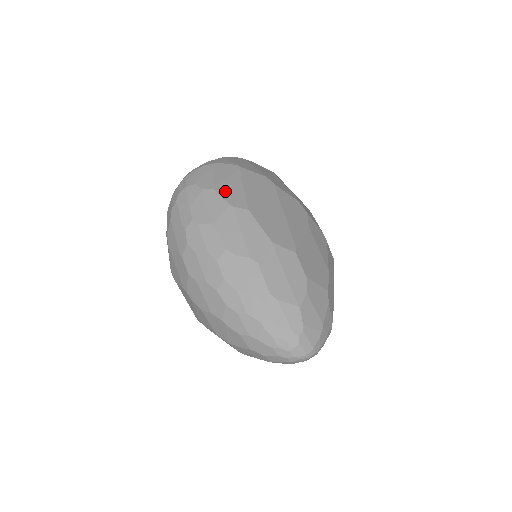
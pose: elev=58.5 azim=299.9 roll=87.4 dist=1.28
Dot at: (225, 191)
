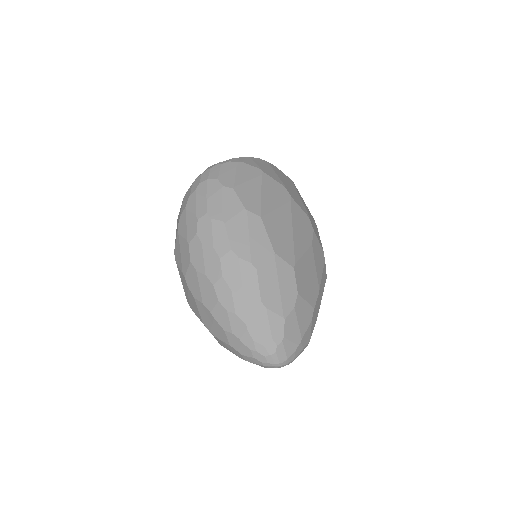
Dot at: (243, 193)
